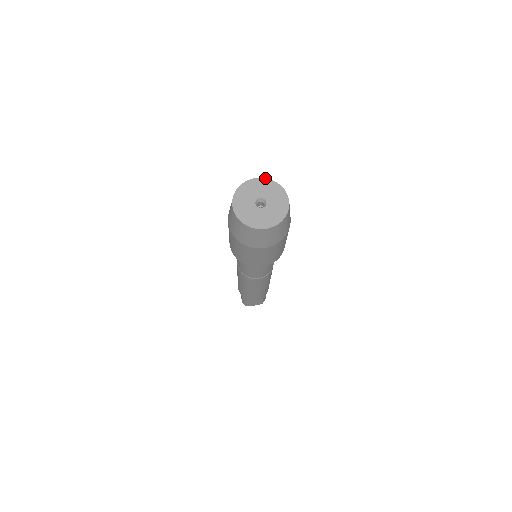
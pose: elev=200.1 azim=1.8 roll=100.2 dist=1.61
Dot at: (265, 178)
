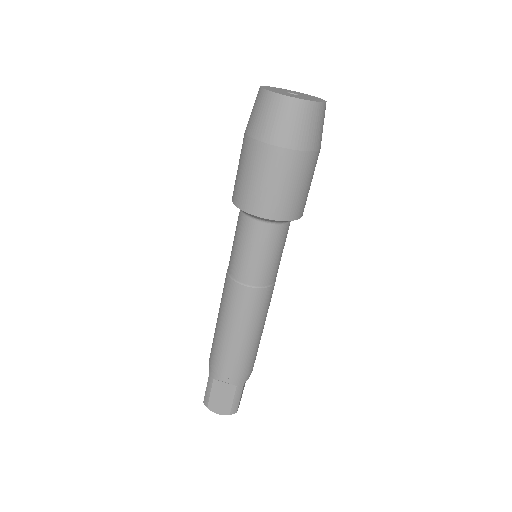
Dot at: (307, 94)
